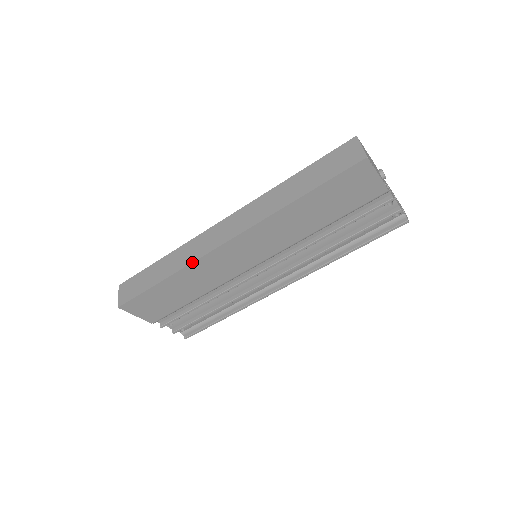
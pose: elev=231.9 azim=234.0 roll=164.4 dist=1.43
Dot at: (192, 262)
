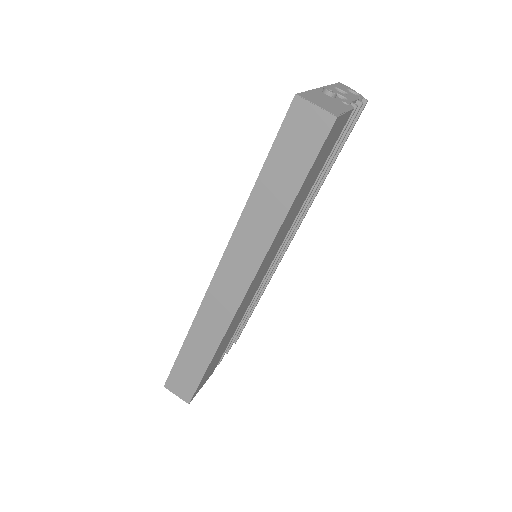
Dot at: (226, 330)
